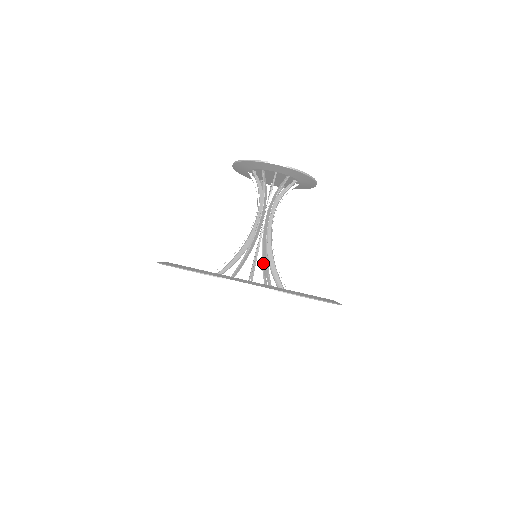
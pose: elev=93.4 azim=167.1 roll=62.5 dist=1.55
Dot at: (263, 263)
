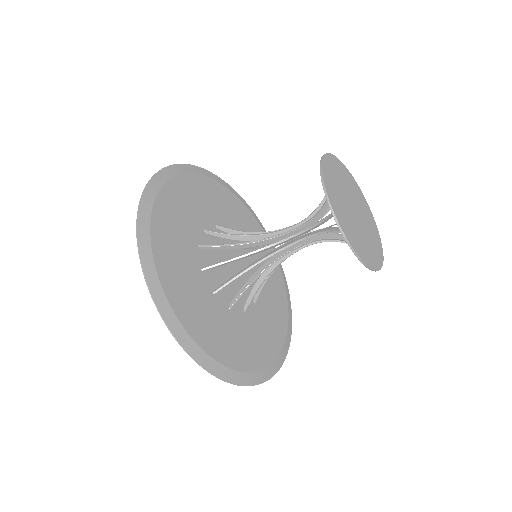
Dot at: occluded
